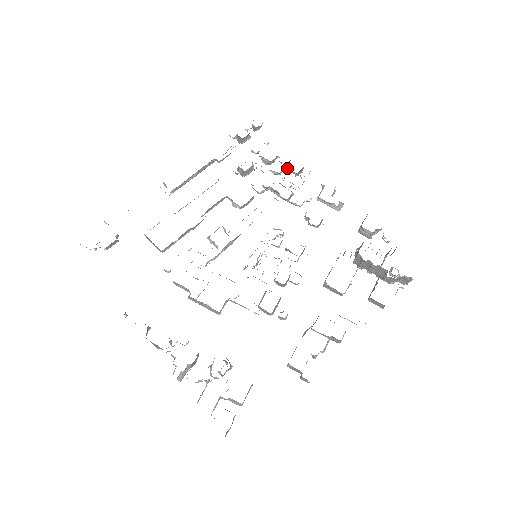
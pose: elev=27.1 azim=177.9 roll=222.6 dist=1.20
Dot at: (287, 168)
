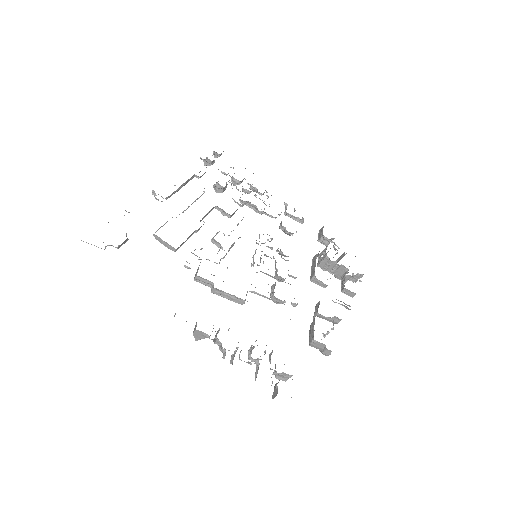
Dot at: (255, 188)
